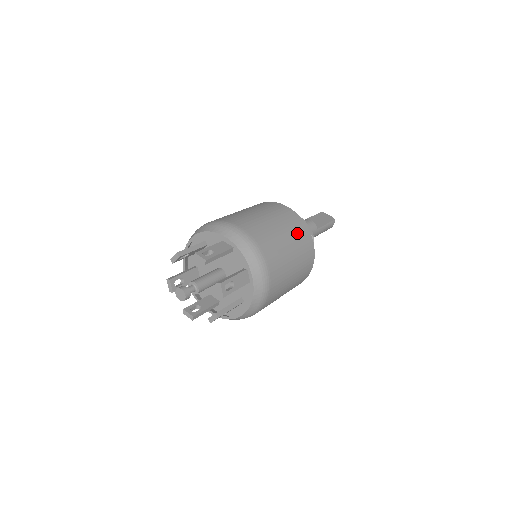
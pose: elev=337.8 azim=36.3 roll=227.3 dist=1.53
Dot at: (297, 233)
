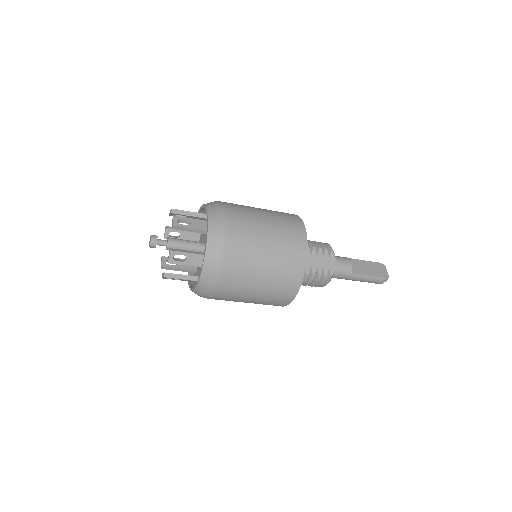
Dot at: (287, 257)
